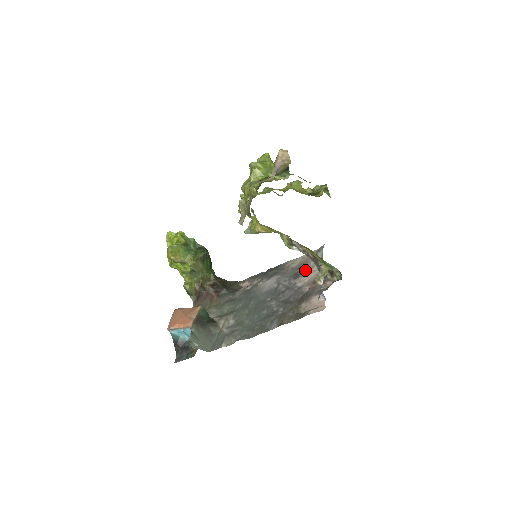
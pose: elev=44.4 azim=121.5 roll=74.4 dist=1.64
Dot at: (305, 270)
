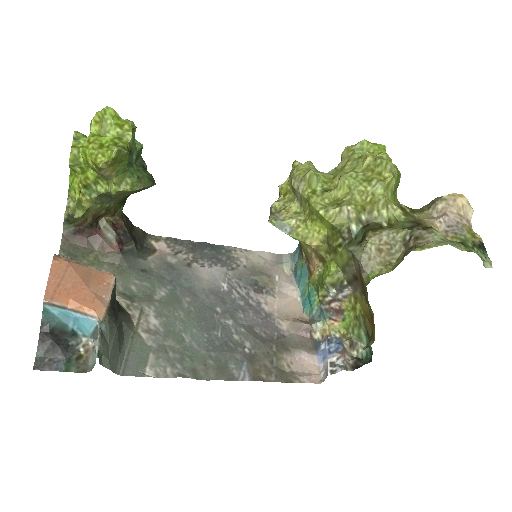
Dot at: (270, 285)
